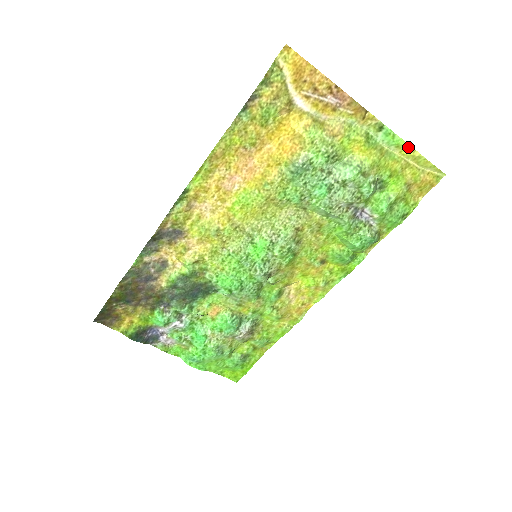
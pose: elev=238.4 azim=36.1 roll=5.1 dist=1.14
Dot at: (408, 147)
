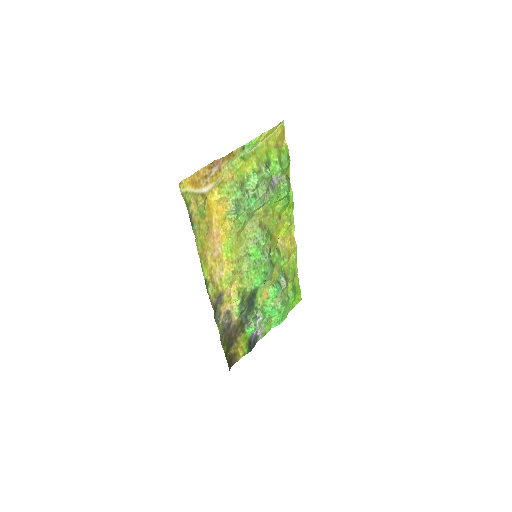
Dot at: (260, 136)
